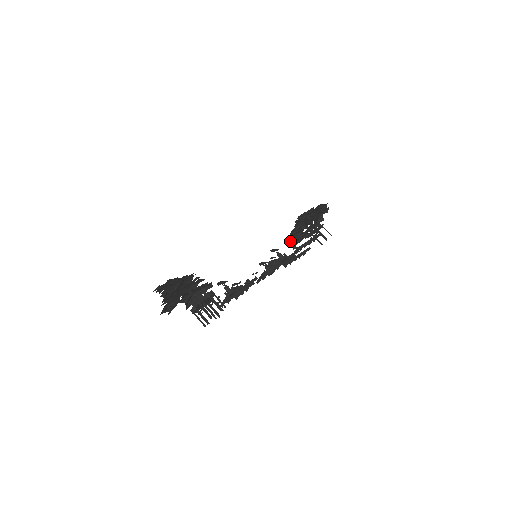
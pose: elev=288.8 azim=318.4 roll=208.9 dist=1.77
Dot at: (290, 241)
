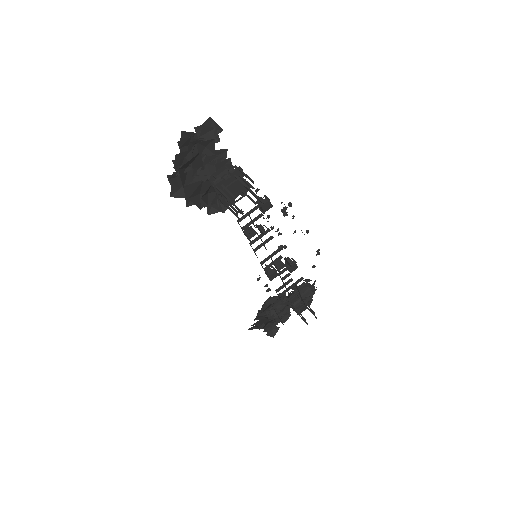
Dot at: (258, 317)
